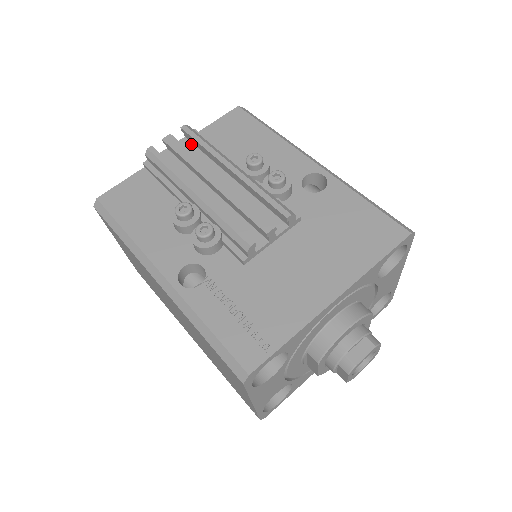
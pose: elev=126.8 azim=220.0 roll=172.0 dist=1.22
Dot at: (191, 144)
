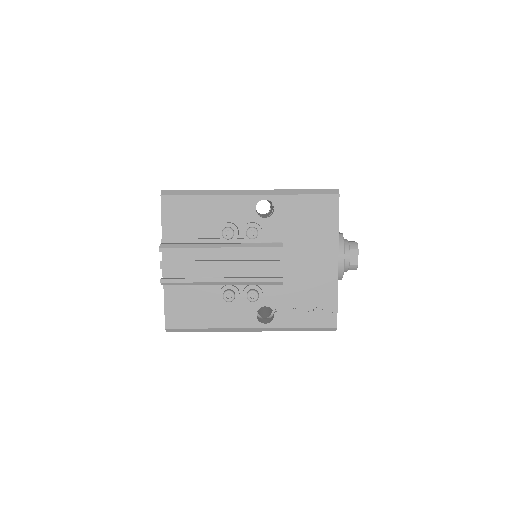
Dot at: occluded
